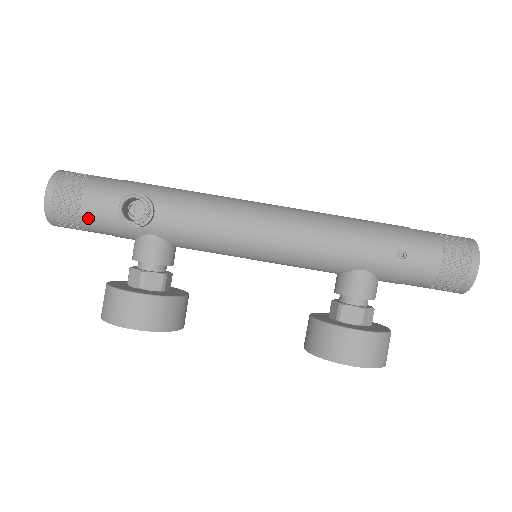
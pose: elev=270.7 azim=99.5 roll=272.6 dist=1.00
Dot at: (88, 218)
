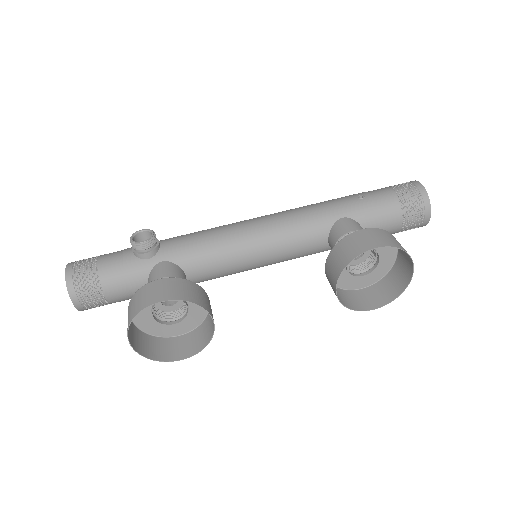
Dot at: (104, 270)
